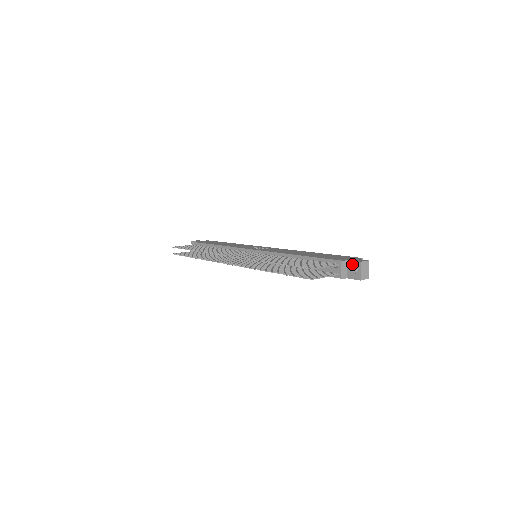
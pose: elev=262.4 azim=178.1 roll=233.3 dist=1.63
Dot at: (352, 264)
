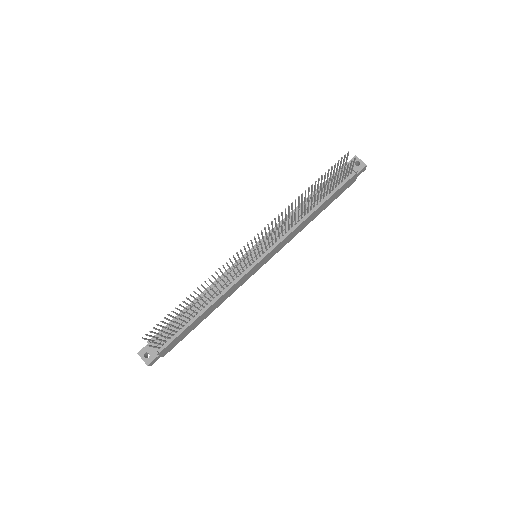
Dot at: occluded
